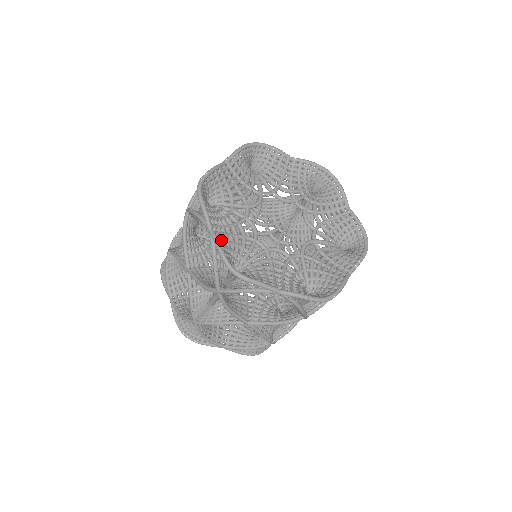
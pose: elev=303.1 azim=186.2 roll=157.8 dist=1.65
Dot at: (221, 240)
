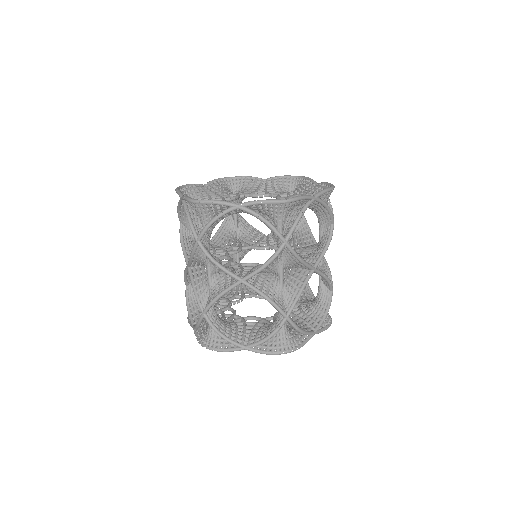
Dot at: occluded
